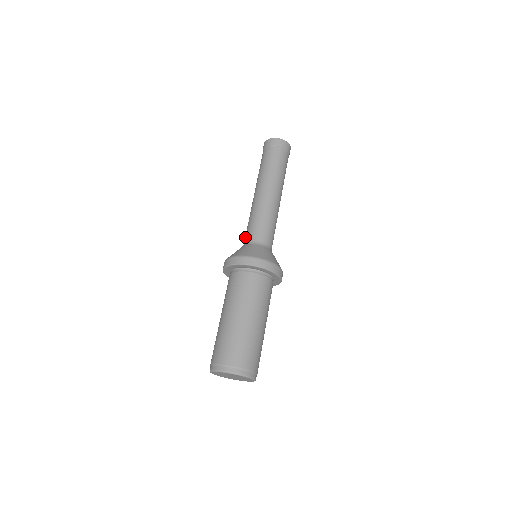
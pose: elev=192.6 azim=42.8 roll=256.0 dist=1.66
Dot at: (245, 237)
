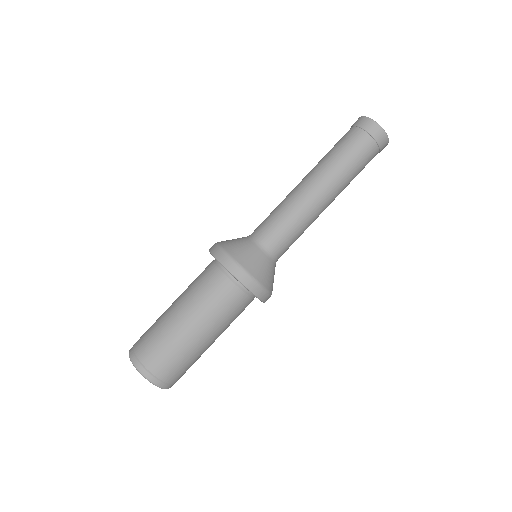
Dot at: (257, 227)
